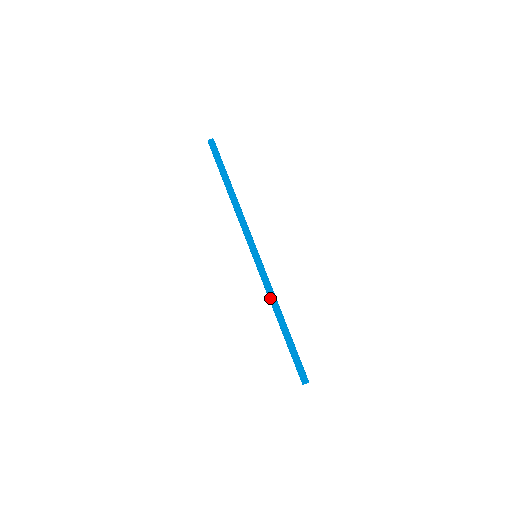
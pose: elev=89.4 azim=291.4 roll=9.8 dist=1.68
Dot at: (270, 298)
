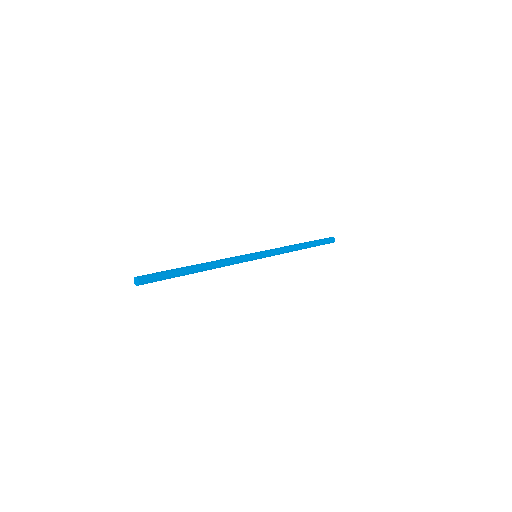
Dot at: occluded
